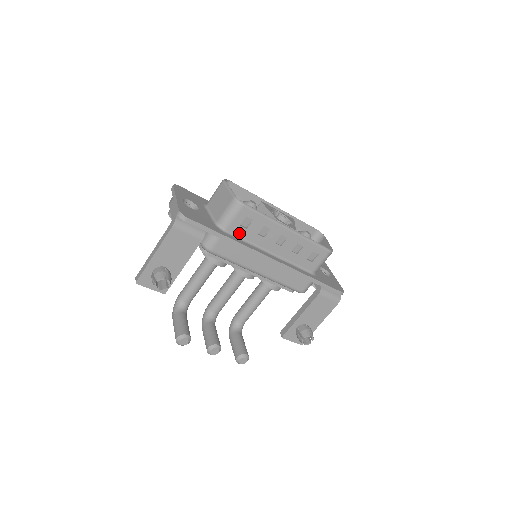
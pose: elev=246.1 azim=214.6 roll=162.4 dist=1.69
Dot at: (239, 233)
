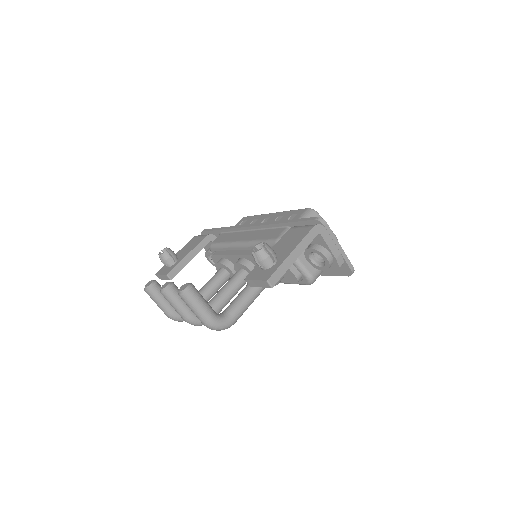
Dot at: occluded
